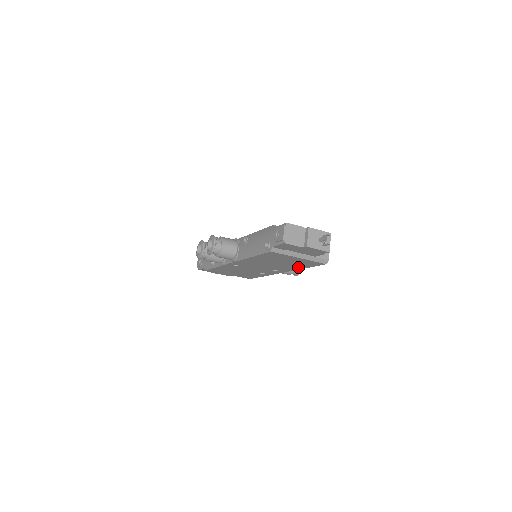
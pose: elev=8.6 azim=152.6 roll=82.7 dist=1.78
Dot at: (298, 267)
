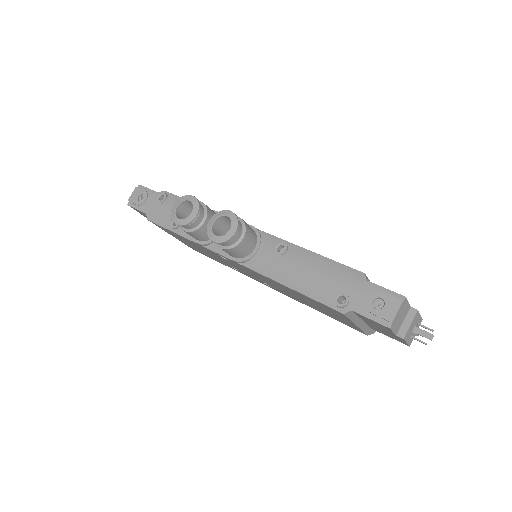
Dot at: (314, 308)
